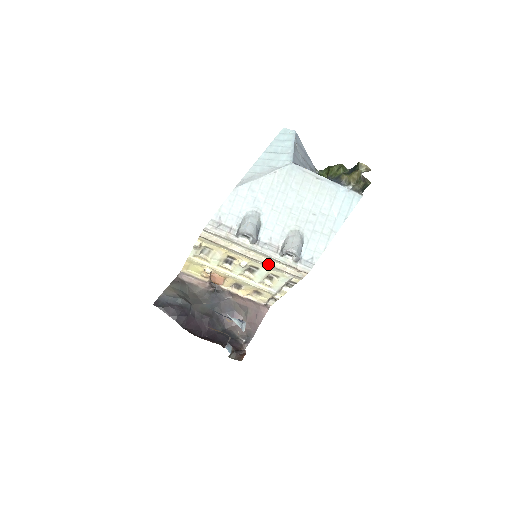
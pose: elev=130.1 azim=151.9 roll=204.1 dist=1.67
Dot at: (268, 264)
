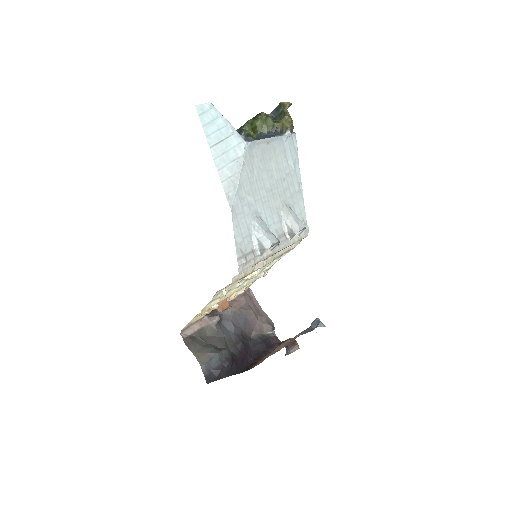
Dot at: (281, 255)
